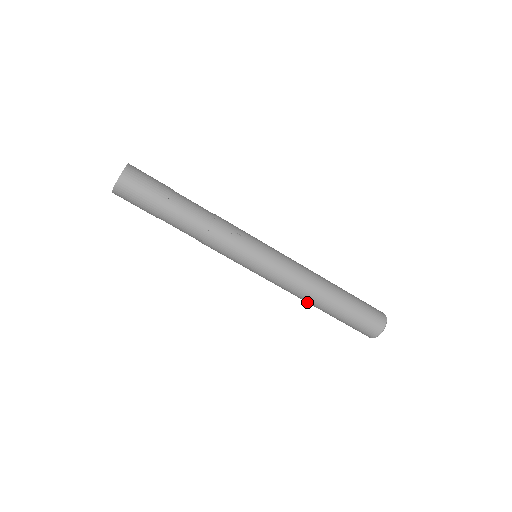
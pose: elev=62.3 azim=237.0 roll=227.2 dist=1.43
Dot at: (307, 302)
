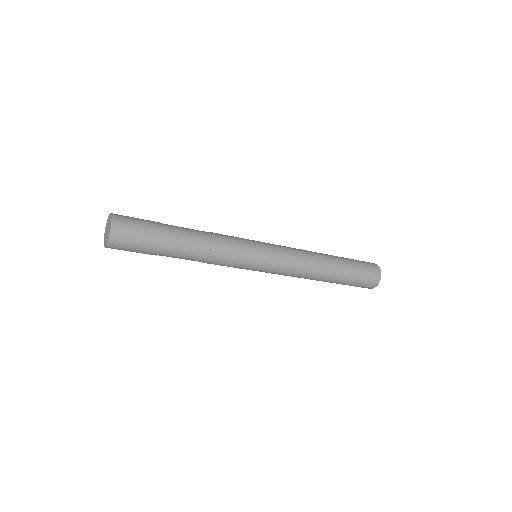
Dot at: occluded
